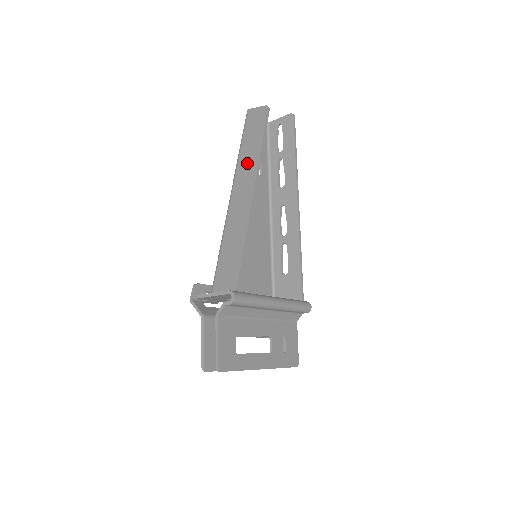
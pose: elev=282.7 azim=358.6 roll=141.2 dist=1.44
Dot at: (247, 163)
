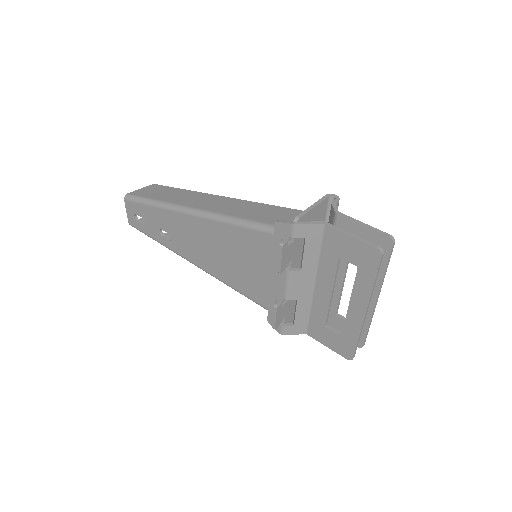
Dot at: (186, 197)
